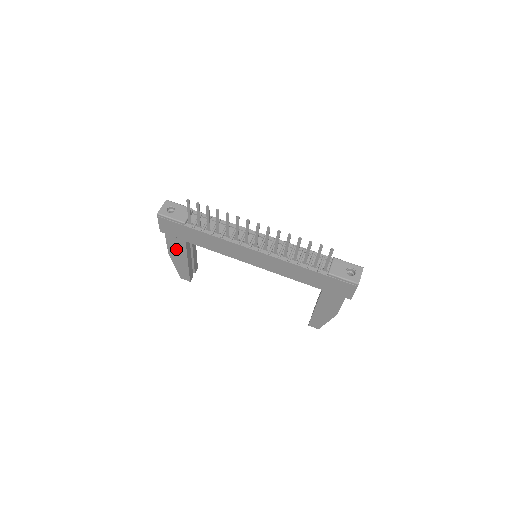
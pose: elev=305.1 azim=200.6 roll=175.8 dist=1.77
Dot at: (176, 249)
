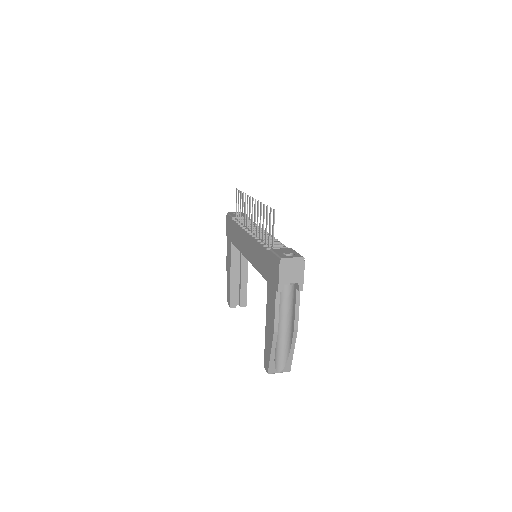
Dot at: occluded
